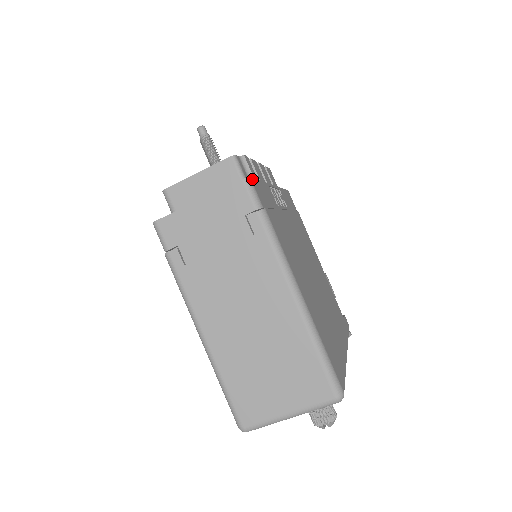
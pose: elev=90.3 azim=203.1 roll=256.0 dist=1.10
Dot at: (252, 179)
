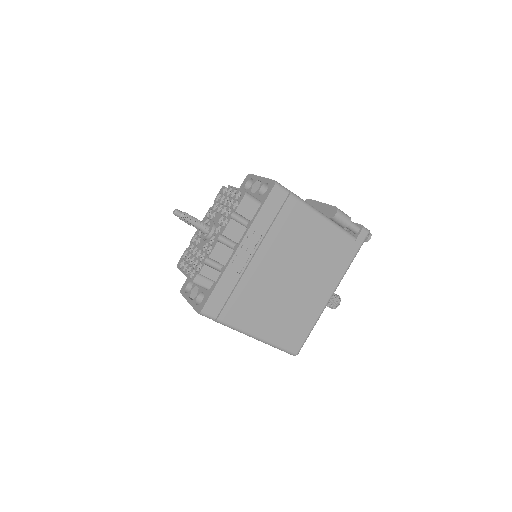
Dot at: (203, 309)
